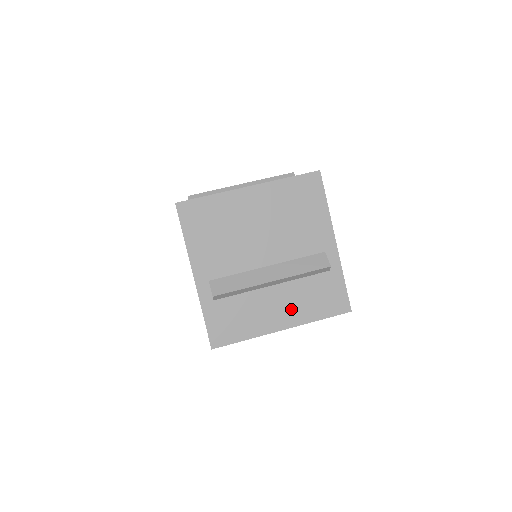
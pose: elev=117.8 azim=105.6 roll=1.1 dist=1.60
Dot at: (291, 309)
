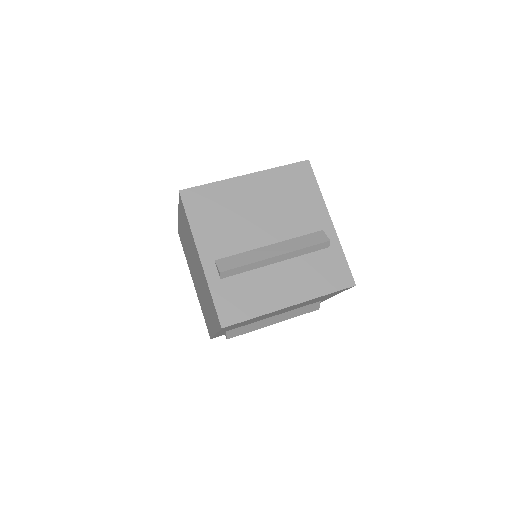
Dot at: (297, 285)
